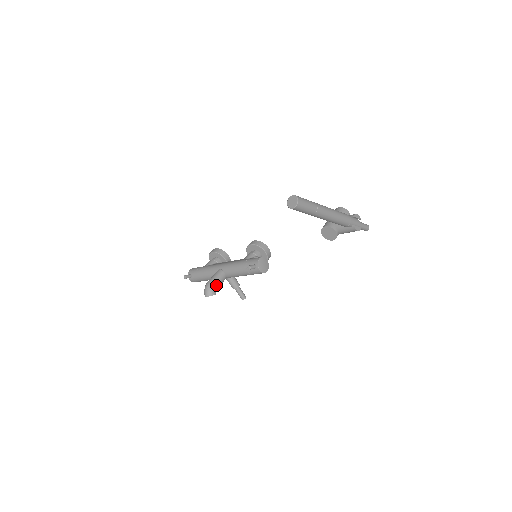
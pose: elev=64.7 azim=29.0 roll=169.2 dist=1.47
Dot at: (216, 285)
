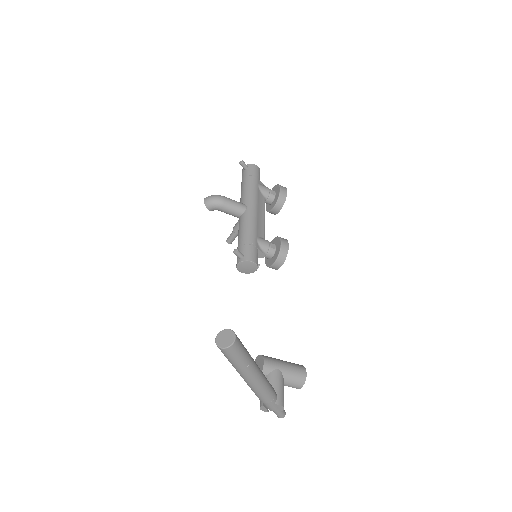
Dot at: (221, 209)
